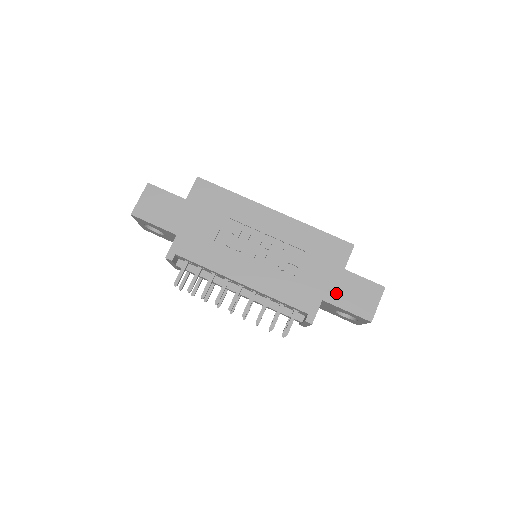
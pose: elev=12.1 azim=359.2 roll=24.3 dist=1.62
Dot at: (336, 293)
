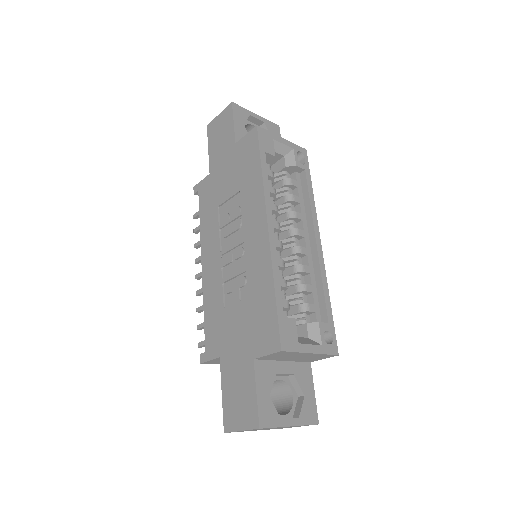
Dot at: (230, 368)
